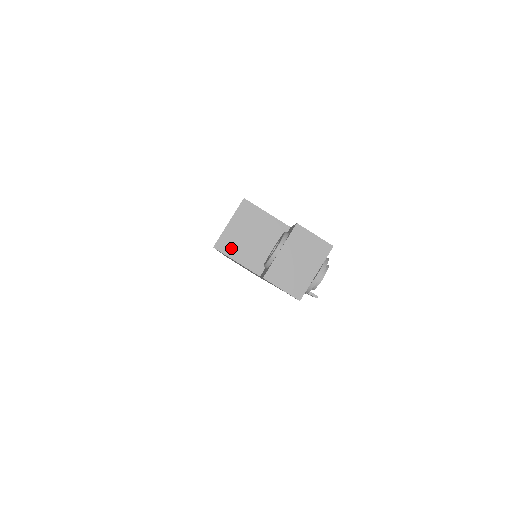
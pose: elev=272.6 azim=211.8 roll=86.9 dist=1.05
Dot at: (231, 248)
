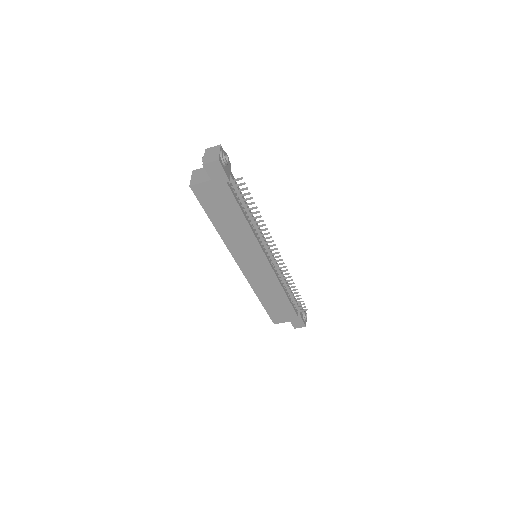
Dot at: (196, 182)
